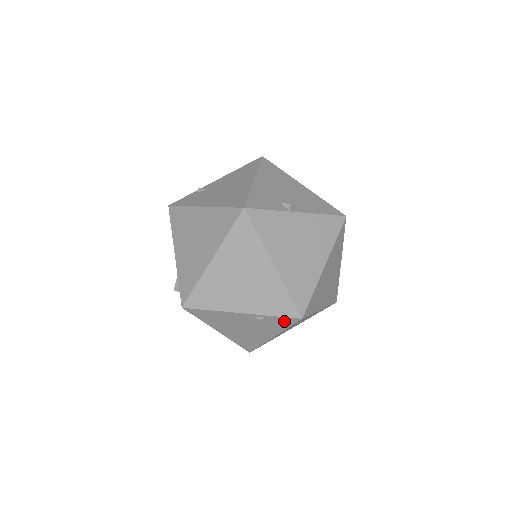
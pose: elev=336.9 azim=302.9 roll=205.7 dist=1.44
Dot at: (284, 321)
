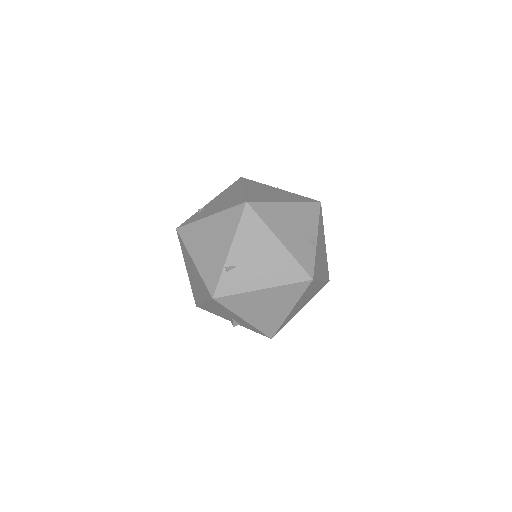
Dot at: occluded
